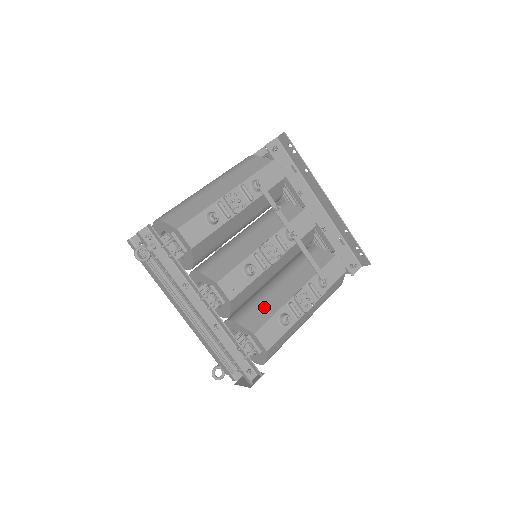
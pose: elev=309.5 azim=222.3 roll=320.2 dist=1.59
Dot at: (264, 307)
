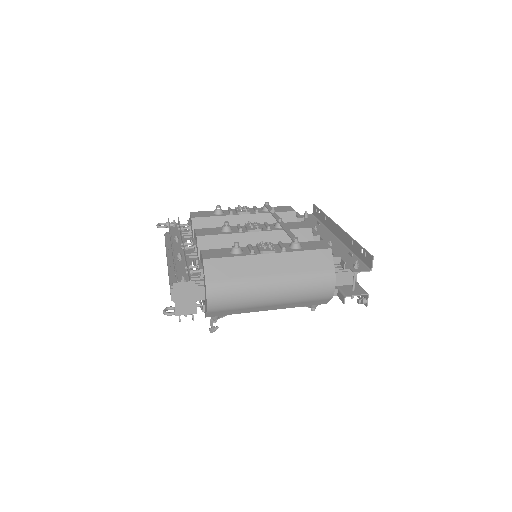
Dot at: occluded
